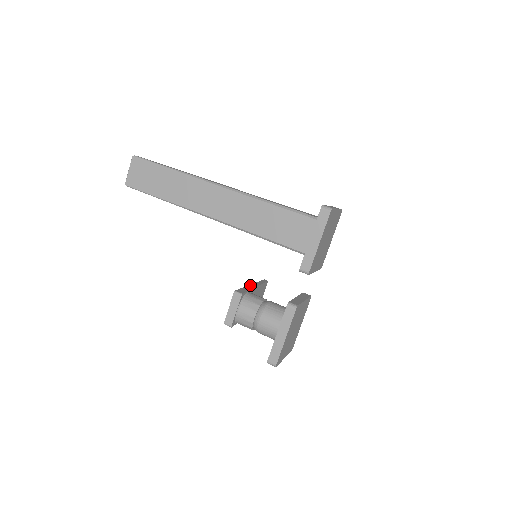
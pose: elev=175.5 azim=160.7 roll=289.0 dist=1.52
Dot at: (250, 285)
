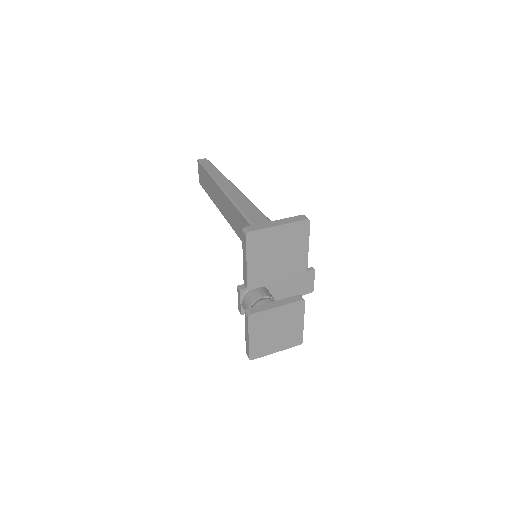
Dot at: occluded
